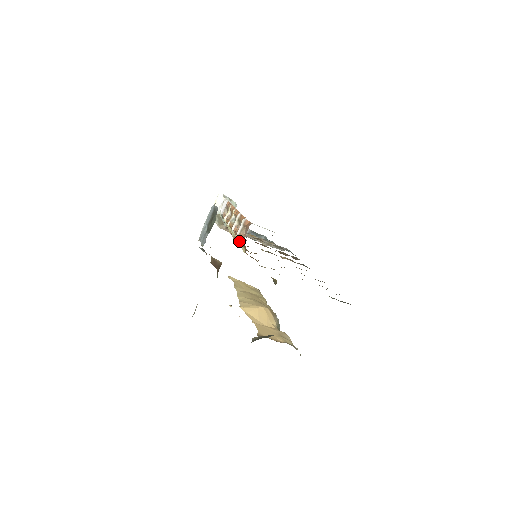
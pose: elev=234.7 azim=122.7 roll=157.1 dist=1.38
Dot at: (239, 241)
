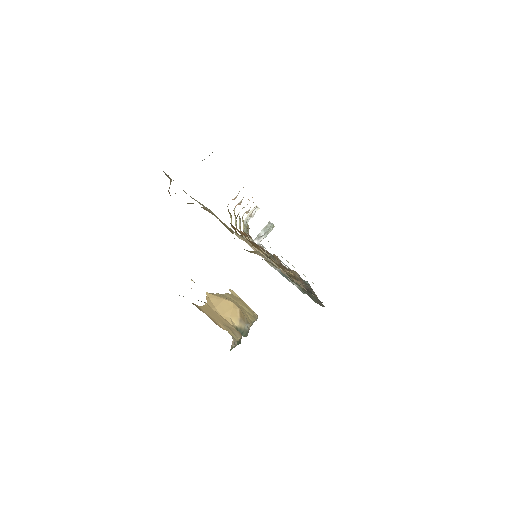
Dot at: occluded
